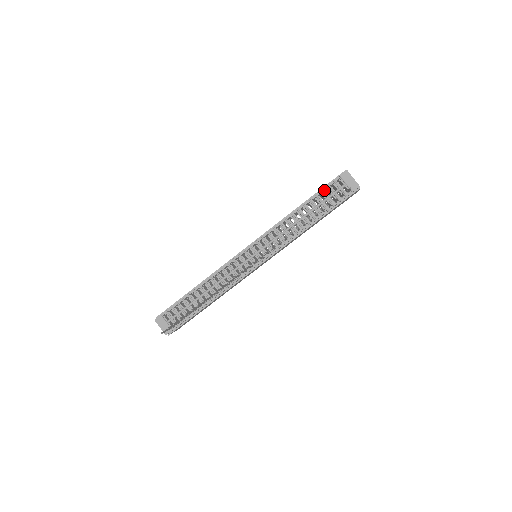
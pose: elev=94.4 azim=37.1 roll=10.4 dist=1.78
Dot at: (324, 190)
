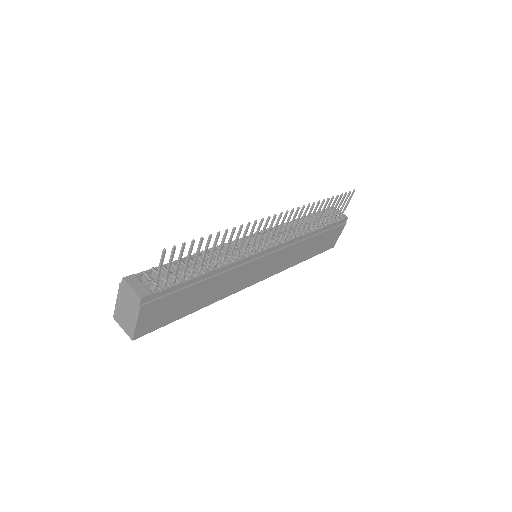
Dot at: occluded
